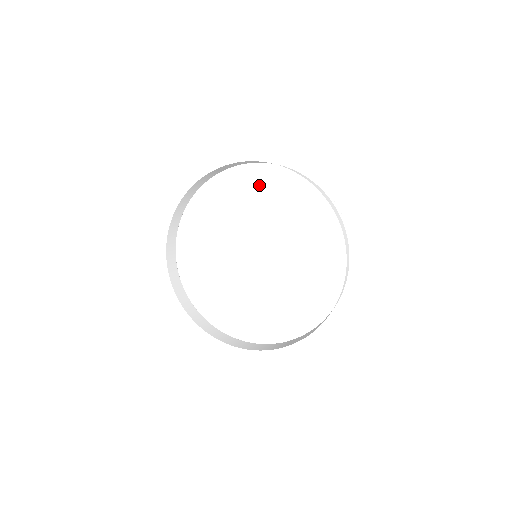
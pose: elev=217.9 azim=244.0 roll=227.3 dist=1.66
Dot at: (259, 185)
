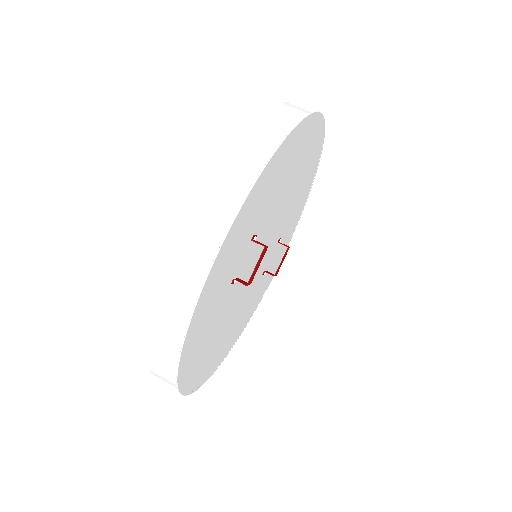
Dot at: (291, 228)
